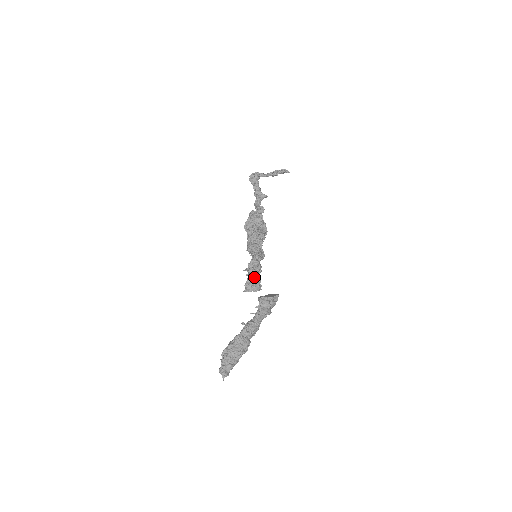
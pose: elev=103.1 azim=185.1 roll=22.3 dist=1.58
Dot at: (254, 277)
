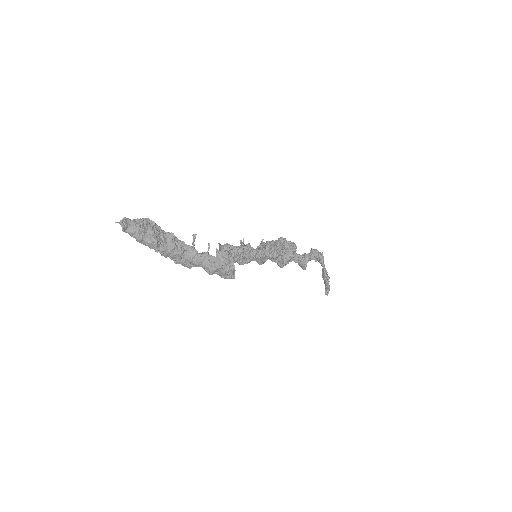
Dot at: (239, 252)
